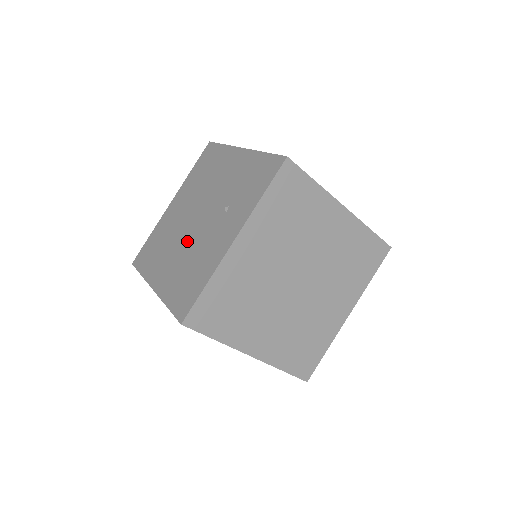
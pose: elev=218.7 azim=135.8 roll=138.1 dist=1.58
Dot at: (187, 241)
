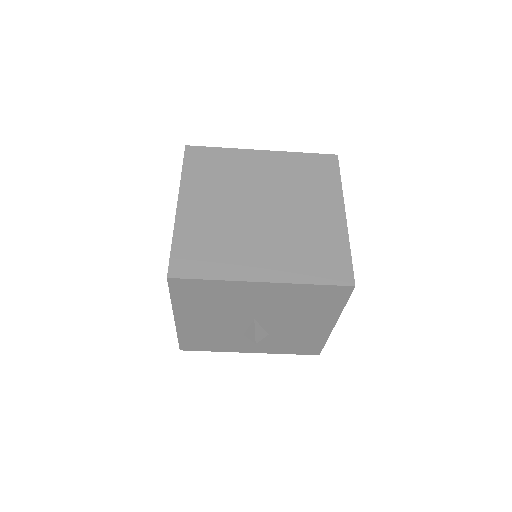
Dot at: occluded
